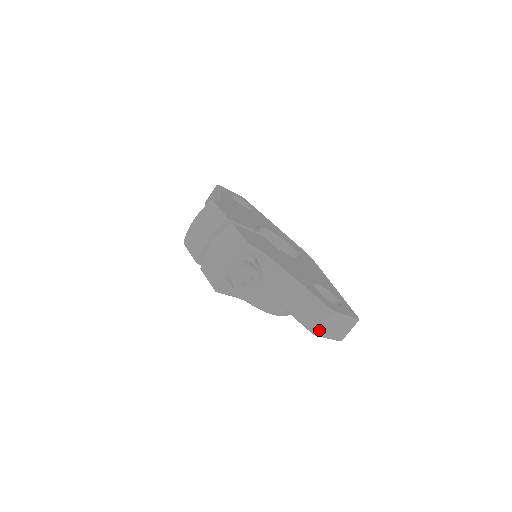
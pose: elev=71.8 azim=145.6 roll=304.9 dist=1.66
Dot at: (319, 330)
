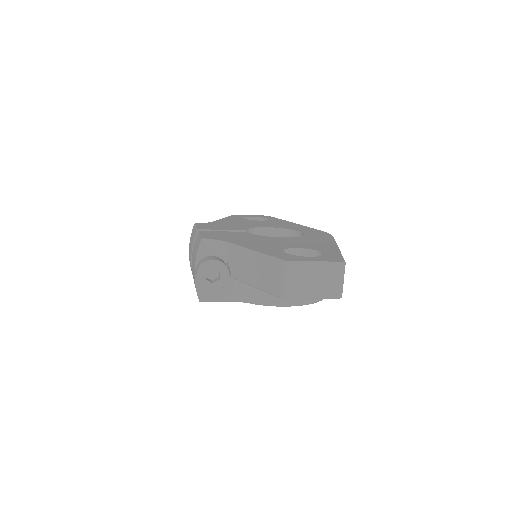
Dot at: (285, 291)
